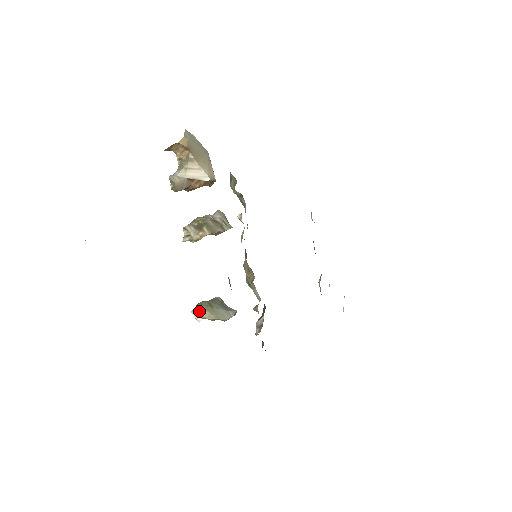
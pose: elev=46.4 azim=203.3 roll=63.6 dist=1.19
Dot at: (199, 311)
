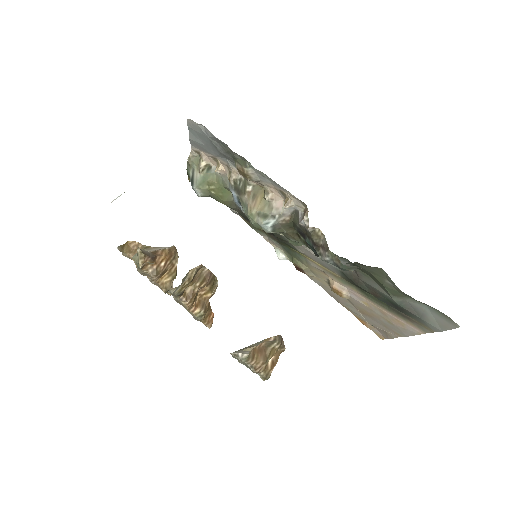
Dot at: (239, 350)
